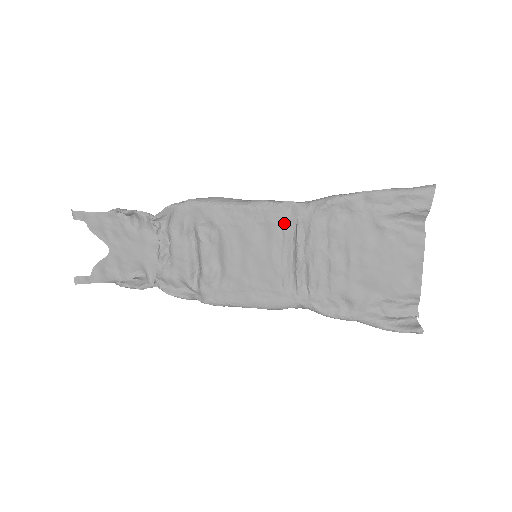
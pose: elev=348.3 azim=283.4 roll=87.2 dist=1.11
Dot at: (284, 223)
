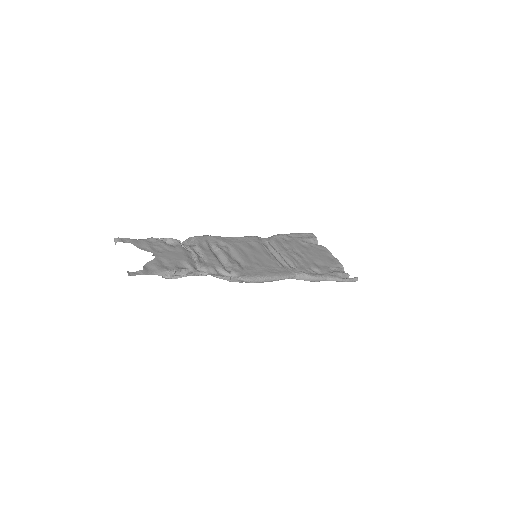
Dot at: (261, 243)
